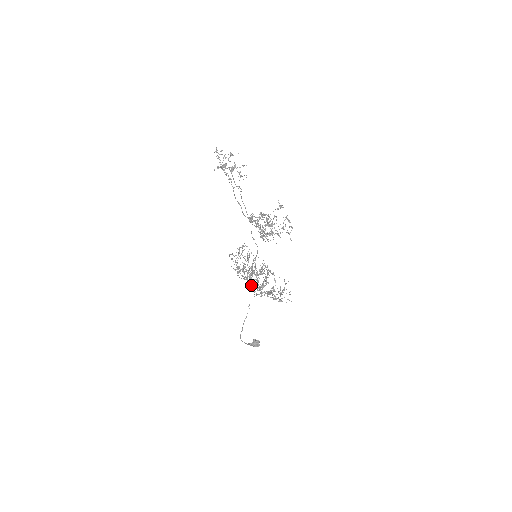
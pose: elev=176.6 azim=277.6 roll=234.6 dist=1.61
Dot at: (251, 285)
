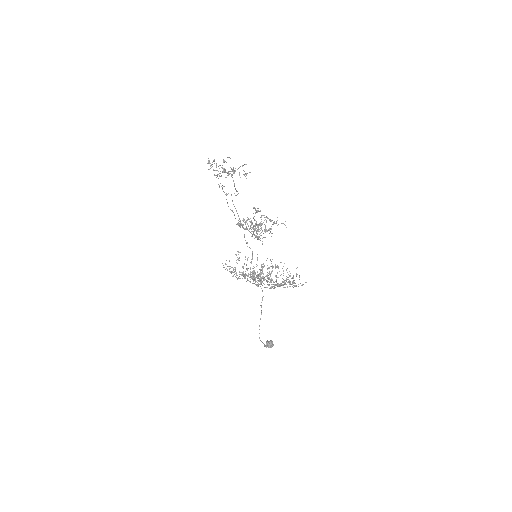
Dot at: (261, 283)
